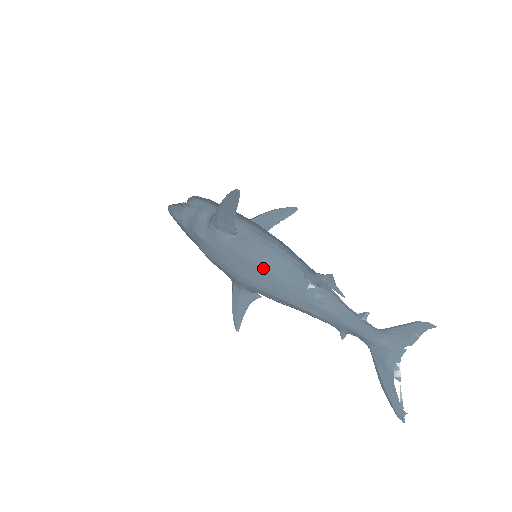
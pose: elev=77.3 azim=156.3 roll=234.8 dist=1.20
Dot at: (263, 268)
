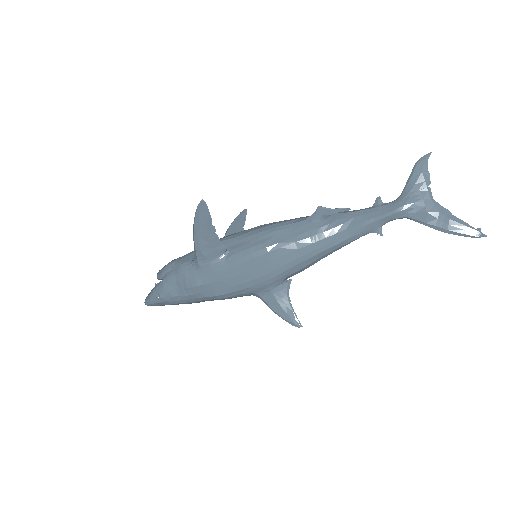
Dot at: (274, 249)
